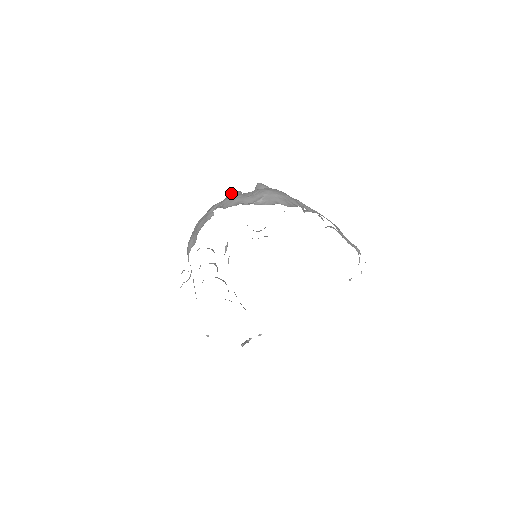
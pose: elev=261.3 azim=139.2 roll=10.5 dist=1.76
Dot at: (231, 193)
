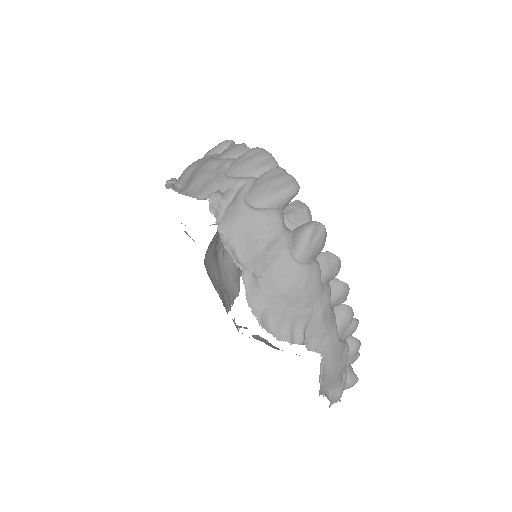
Dot at: (280, 180)
